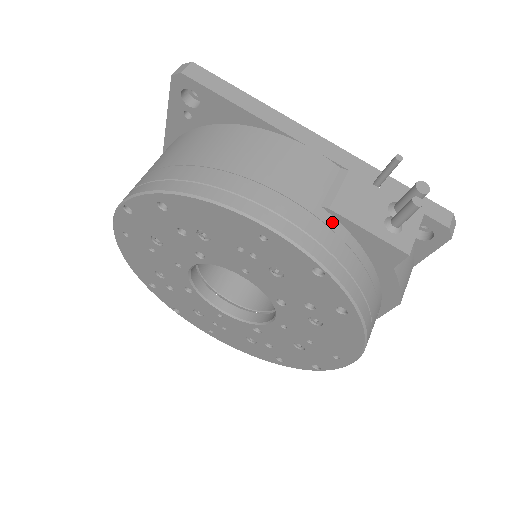
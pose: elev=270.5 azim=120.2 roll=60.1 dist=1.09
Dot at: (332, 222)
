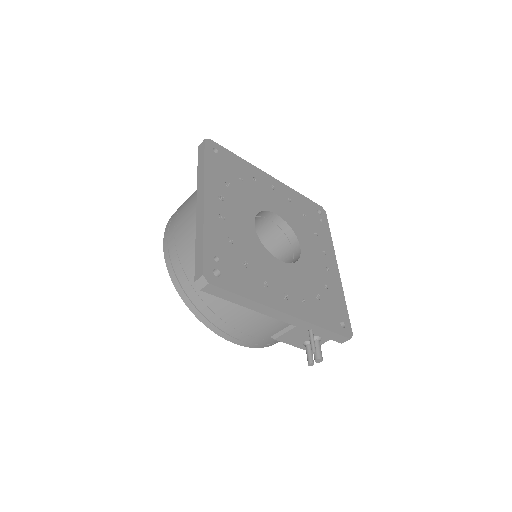
Dot at: occluded
